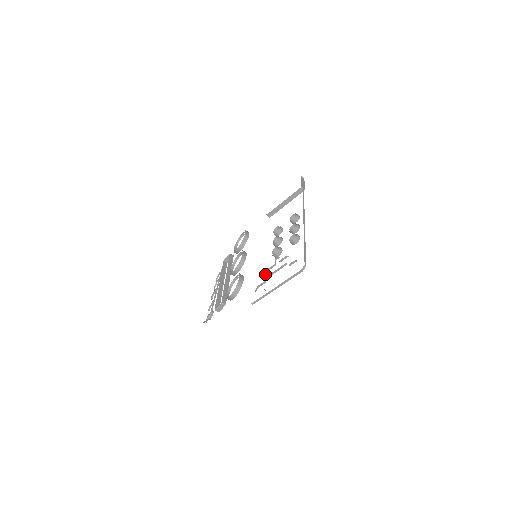
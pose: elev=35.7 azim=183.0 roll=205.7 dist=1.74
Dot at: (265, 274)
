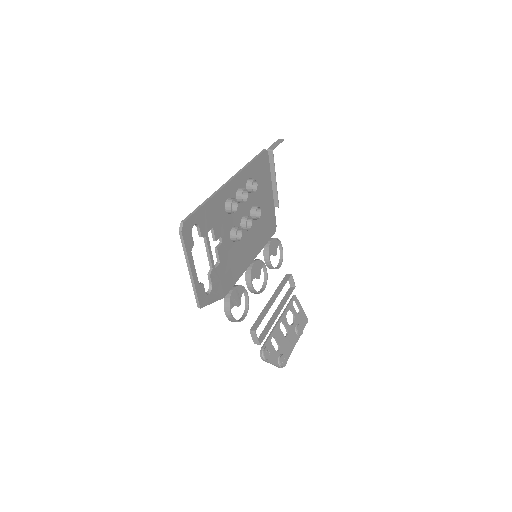
Dot at: (213, 266)
